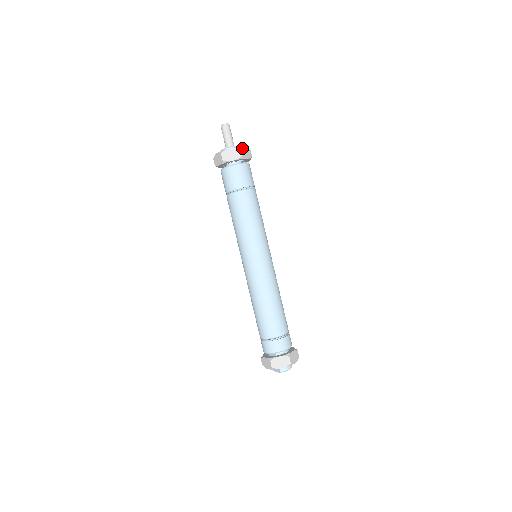
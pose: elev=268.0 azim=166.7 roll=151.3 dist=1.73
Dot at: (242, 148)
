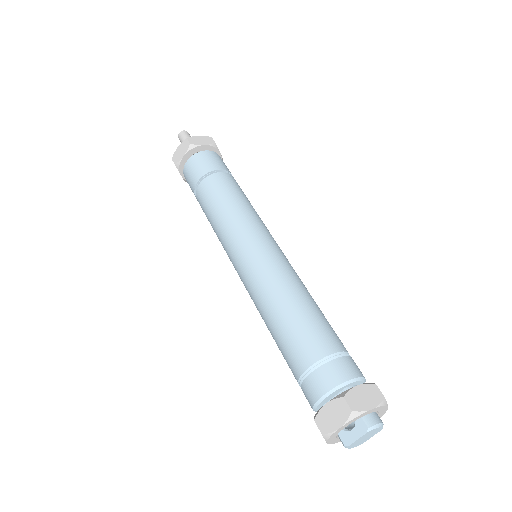
Dot at: occluded
